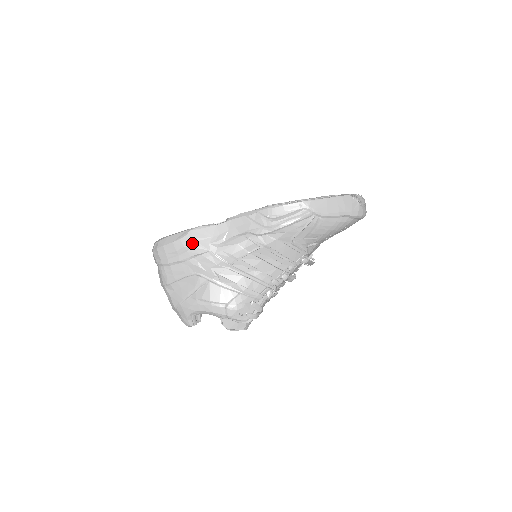
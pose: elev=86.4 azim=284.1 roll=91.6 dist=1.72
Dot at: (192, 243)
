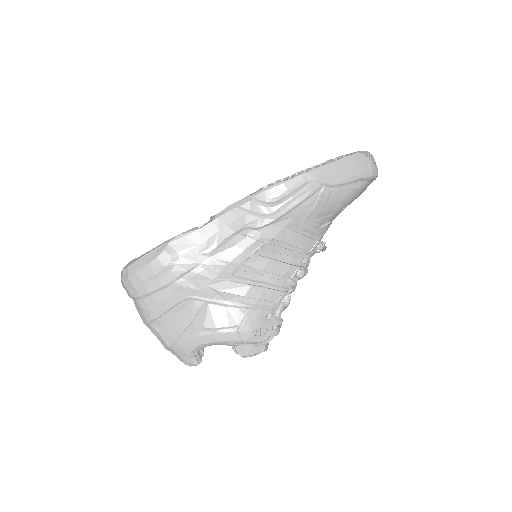
Dot at: (174, 259)
